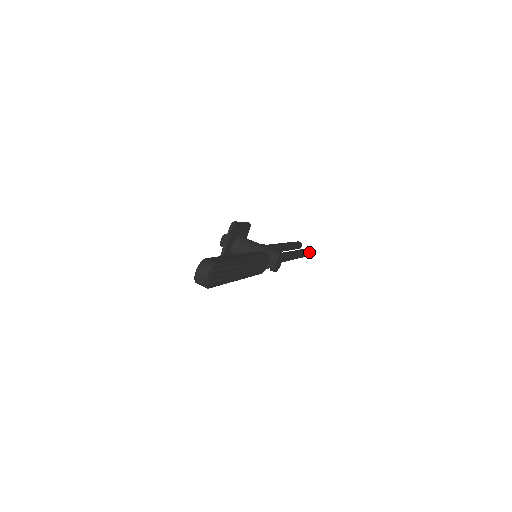
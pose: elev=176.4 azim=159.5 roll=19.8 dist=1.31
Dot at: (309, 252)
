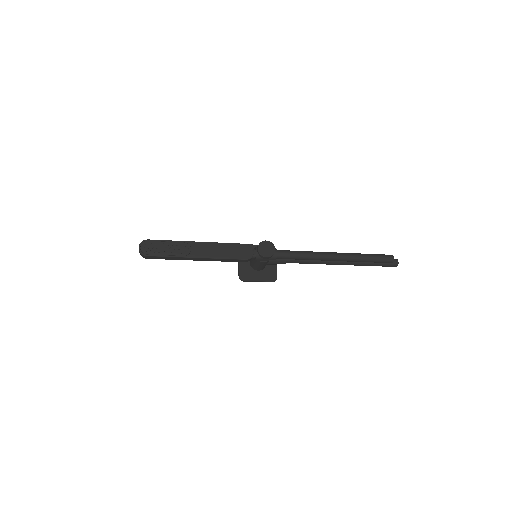
Dot at: (384, 256)
